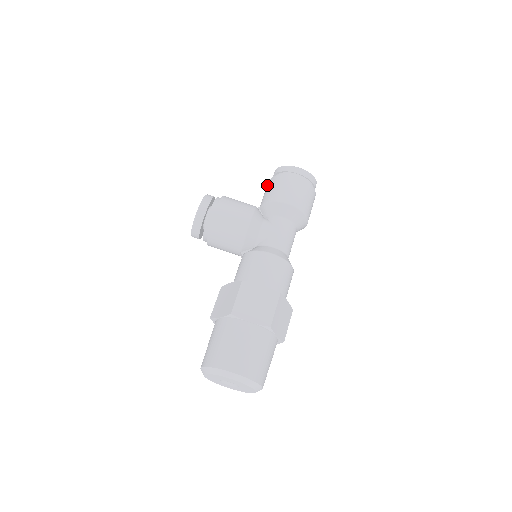
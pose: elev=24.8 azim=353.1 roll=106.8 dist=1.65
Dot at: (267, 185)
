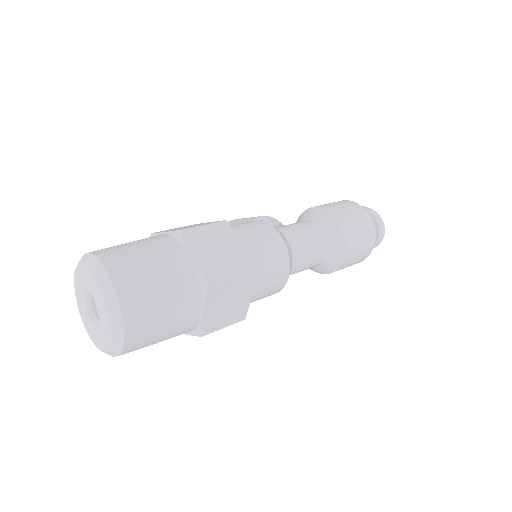
Dot at: occluded
